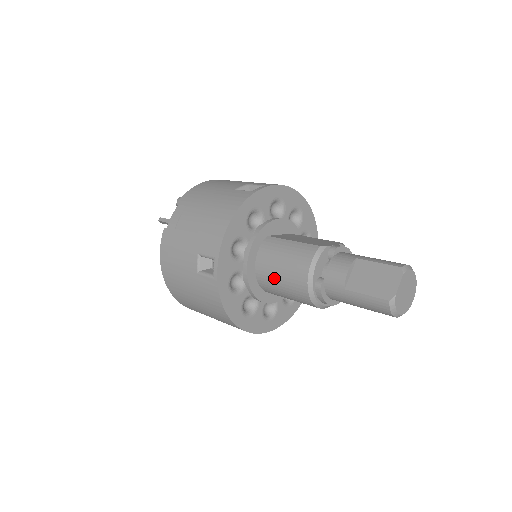
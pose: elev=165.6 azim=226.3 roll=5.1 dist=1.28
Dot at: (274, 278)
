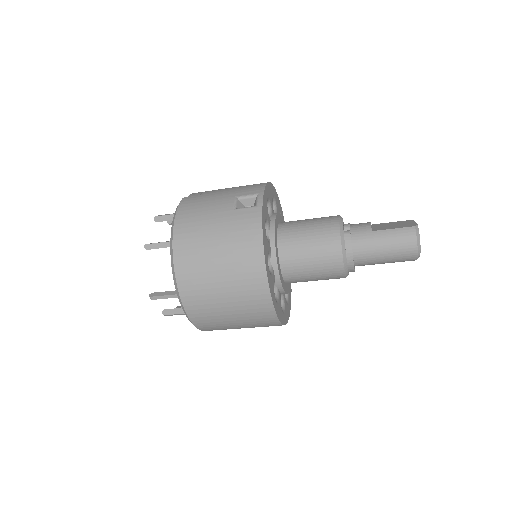
Dot at: (301, 234)
